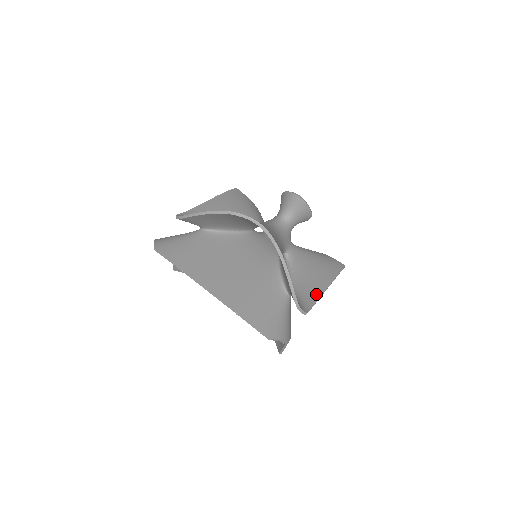
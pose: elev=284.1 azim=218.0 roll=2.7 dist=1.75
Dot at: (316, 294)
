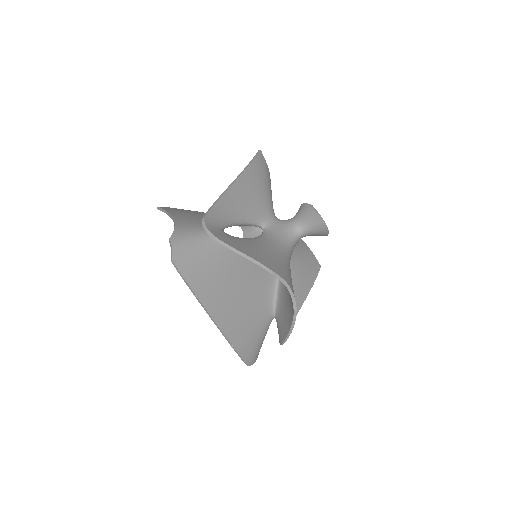
Dot at: occluded
